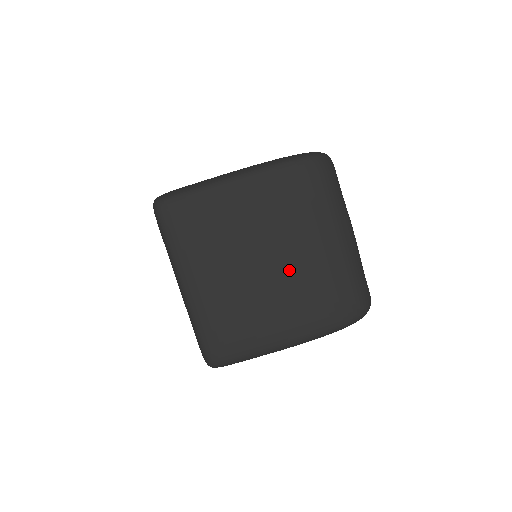
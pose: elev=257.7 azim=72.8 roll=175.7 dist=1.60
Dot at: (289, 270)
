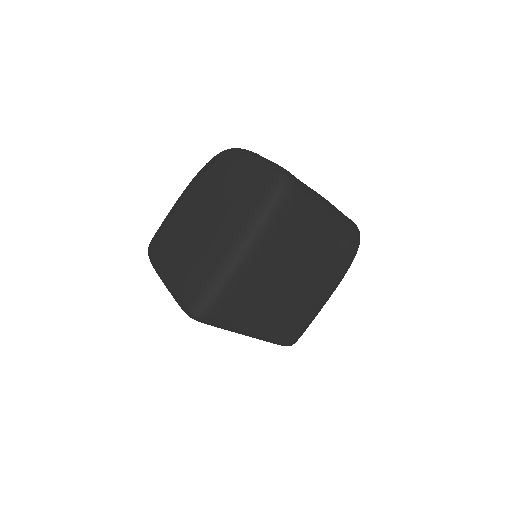
Dot at: (310, 268)
